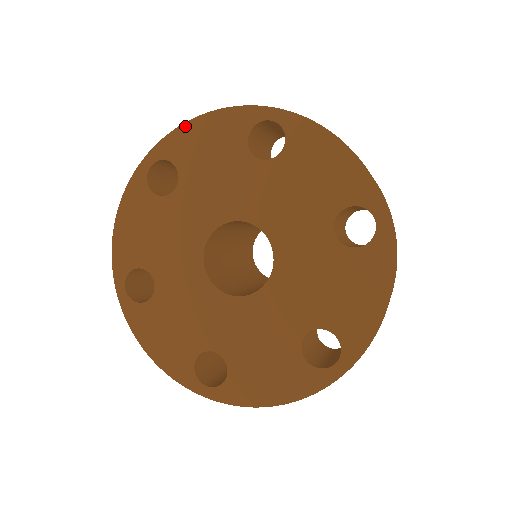
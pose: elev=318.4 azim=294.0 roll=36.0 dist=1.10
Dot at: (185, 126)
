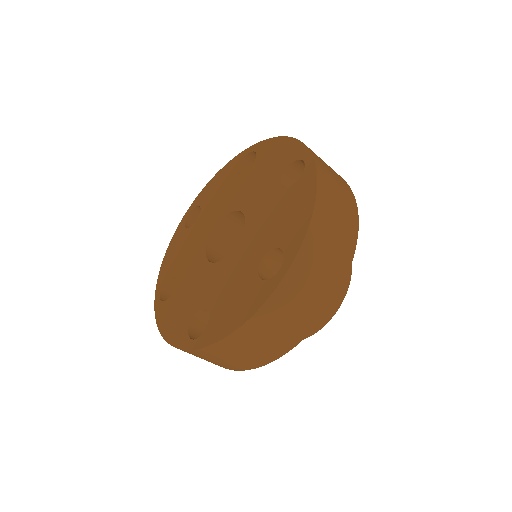
Dot at: (208, 184)
